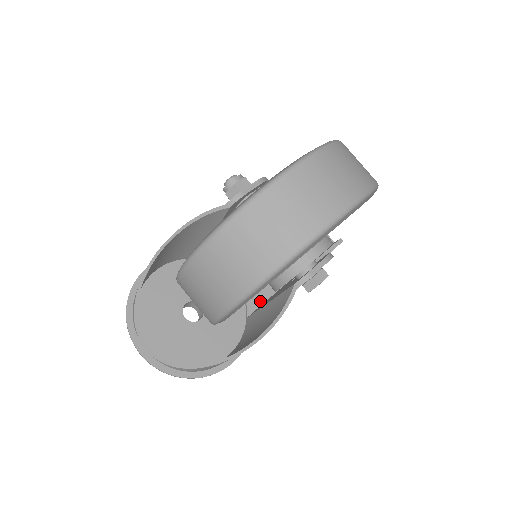
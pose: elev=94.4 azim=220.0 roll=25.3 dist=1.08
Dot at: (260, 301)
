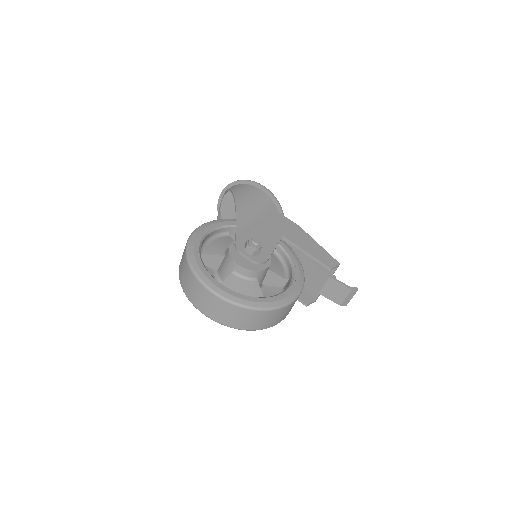
Dot at: occluded
